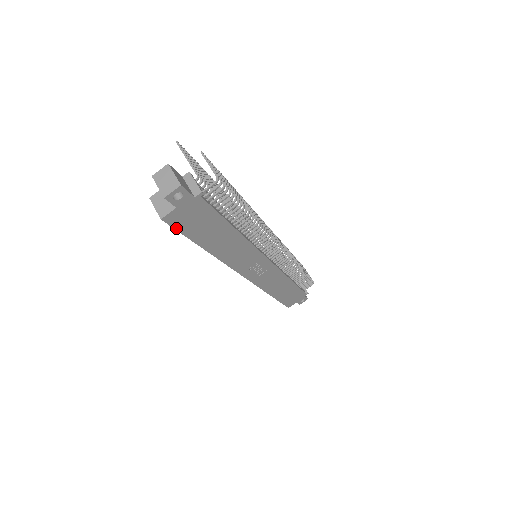
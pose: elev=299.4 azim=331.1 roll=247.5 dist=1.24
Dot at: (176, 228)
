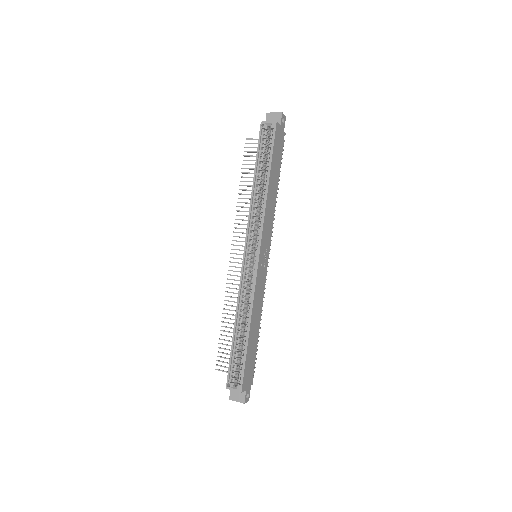
Dot at: (275, 138)
